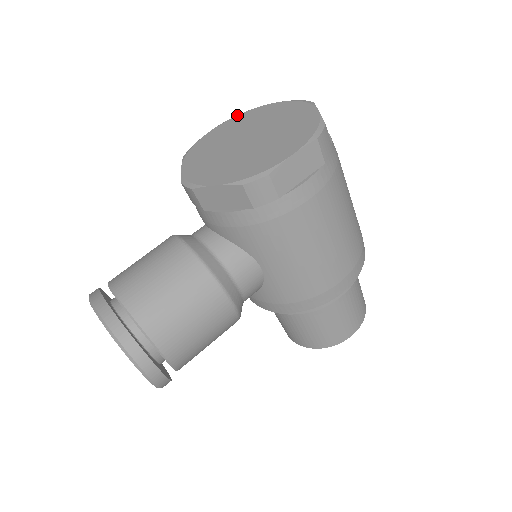
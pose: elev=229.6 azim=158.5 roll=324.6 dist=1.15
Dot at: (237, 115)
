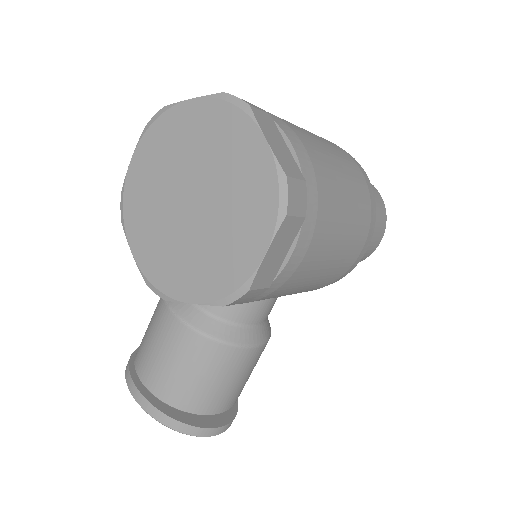
Dot at: (149, 127)
